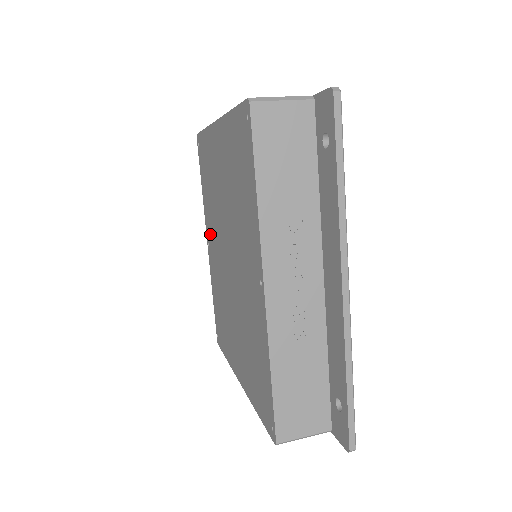
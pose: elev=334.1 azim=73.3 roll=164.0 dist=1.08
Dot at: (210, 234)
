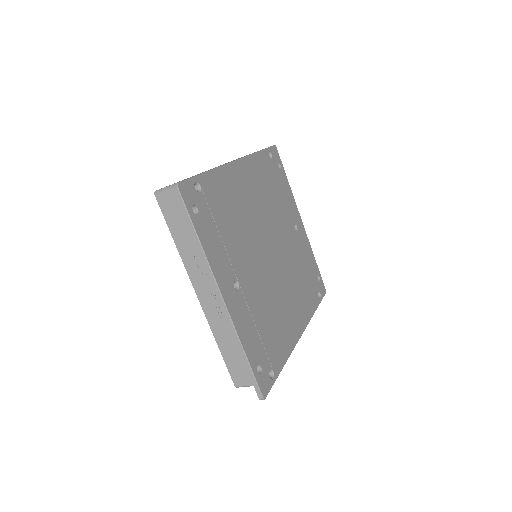
Dot at: occluded
